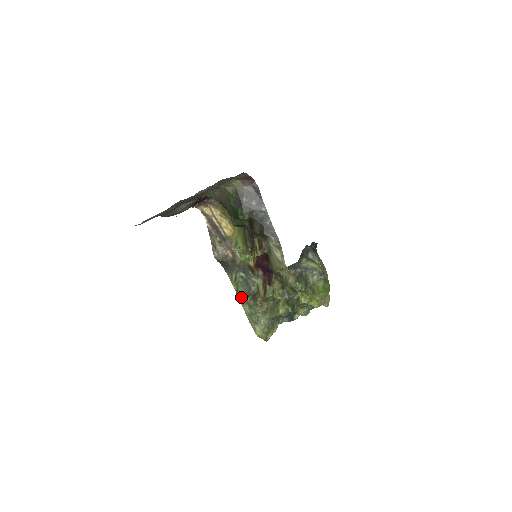
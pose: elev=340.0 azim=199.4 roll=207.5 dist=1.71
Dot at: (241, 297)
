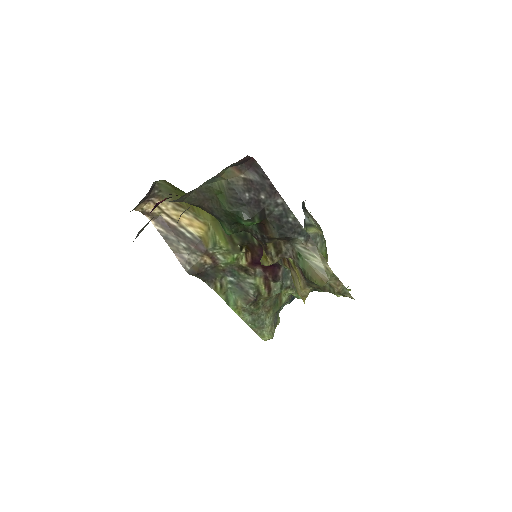
Dot at: (235, 306)
